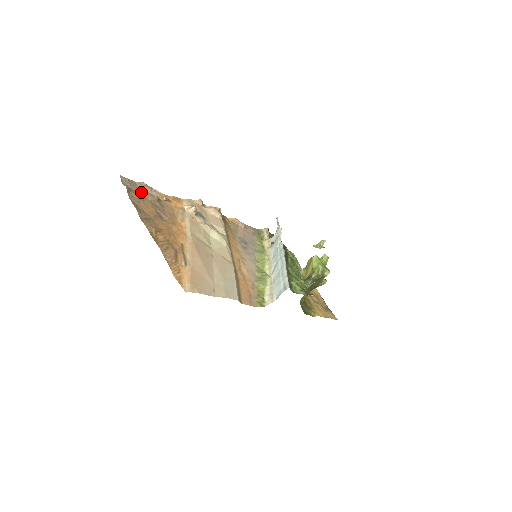
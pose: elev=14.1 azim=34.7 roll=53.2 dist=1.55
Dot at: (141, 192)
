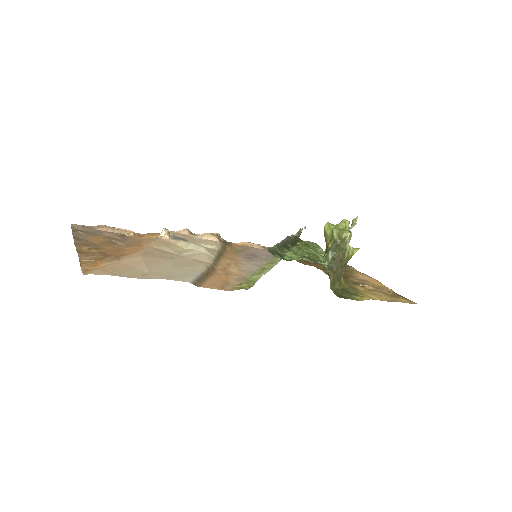
Dot at: (97, 232)
